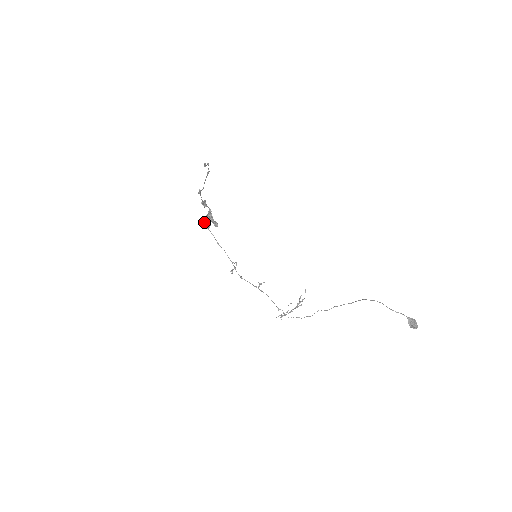
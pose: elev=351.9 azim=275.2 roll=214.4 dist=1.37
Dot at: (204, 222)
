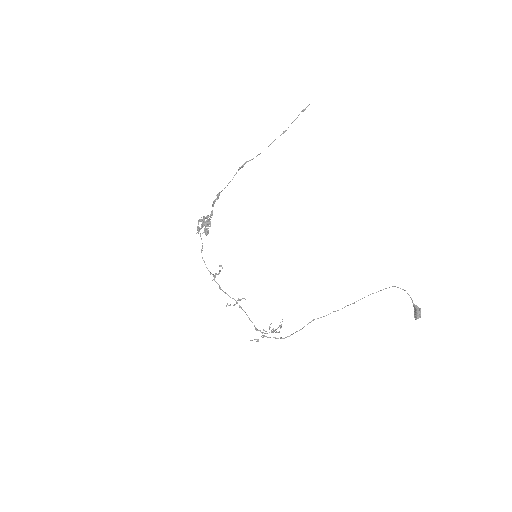
Dot at: (205, 217)
